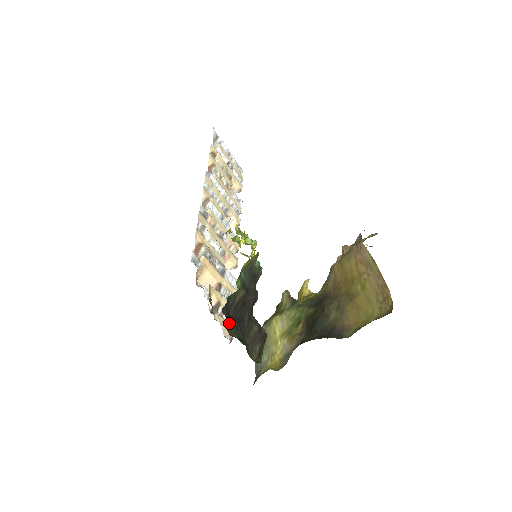
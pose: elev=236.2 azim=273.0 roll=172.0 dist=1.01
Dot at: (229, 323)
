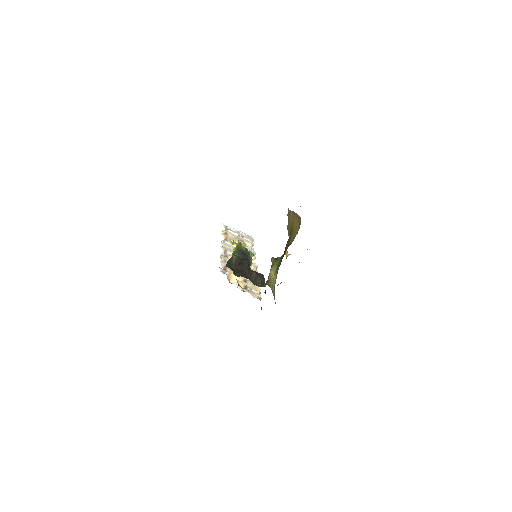
Dot at: (234, 272)
